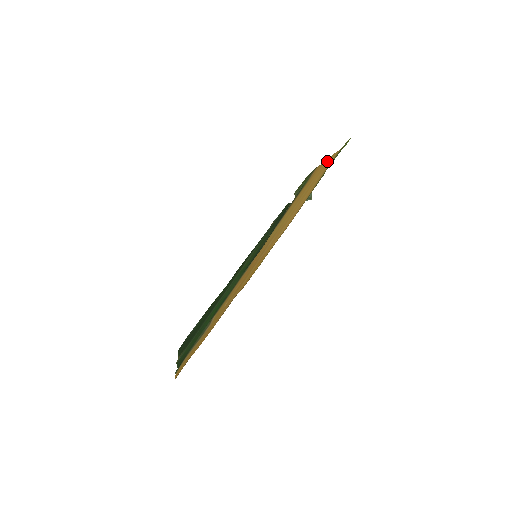
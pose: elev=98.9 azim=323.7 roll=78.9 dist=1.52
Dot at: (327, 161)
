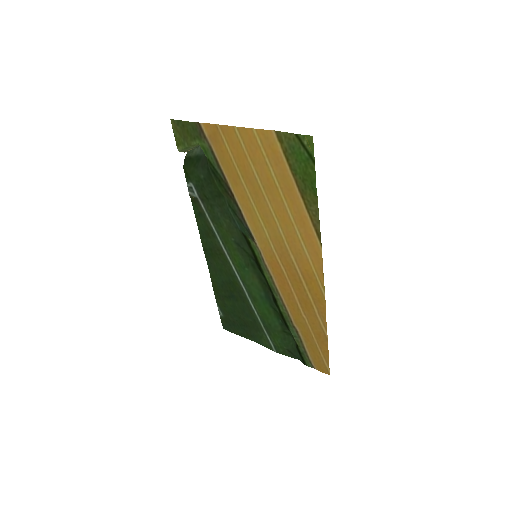
Dot at: (251, 138)
